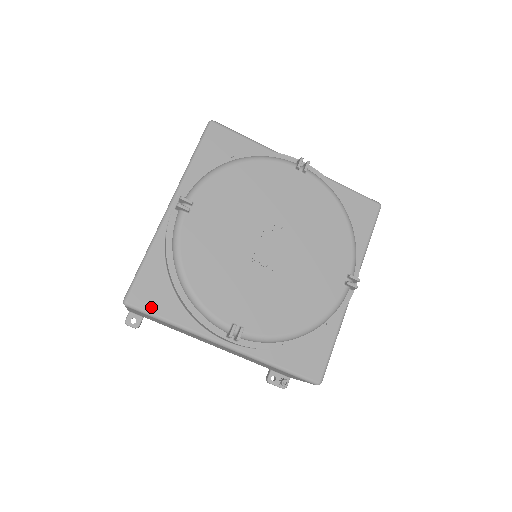
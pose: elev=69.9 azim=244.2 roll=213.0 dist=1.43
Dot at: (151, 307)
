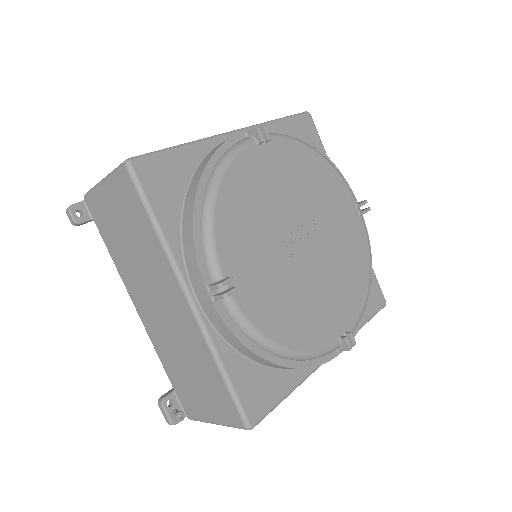
Dot at: (151, 191)
